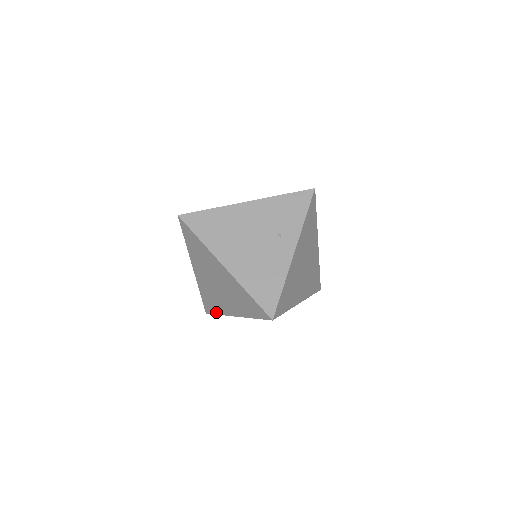
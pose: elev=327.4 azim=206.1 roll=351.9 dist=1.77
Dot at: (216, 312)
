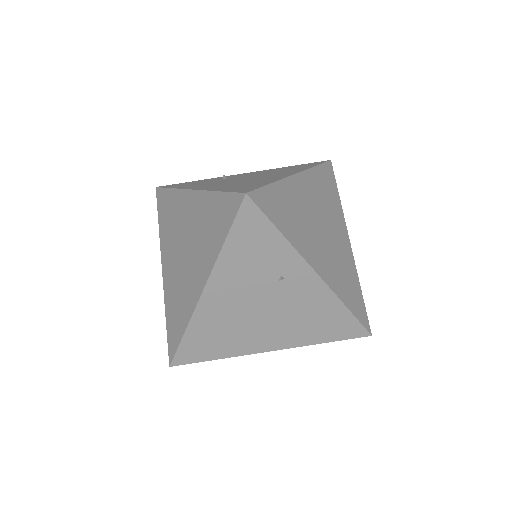
Dot at: occluded
